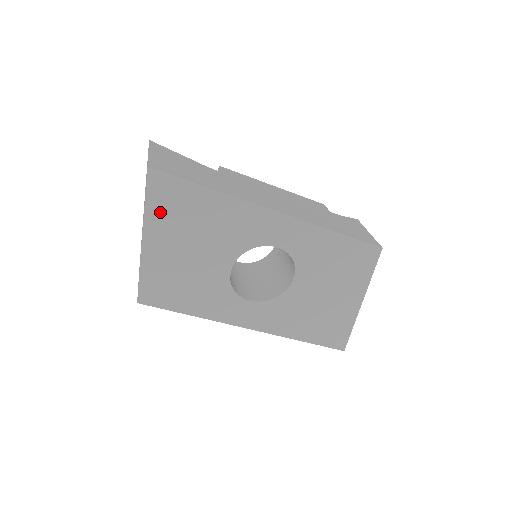
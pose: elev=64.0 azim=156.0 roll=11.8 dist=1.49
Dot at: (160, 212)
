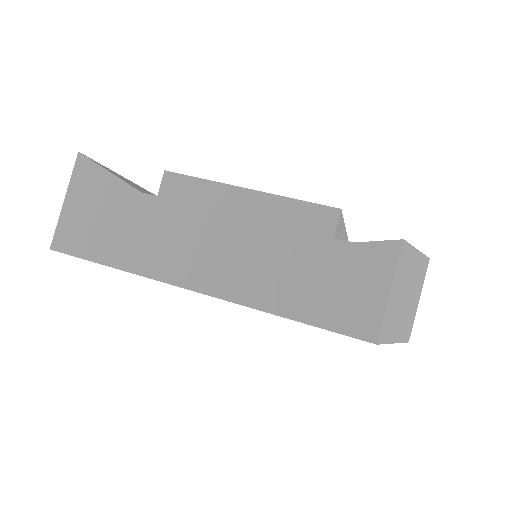
Dot at: occluded
